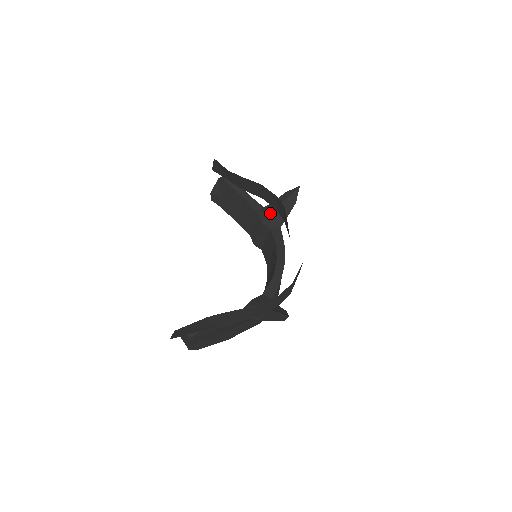
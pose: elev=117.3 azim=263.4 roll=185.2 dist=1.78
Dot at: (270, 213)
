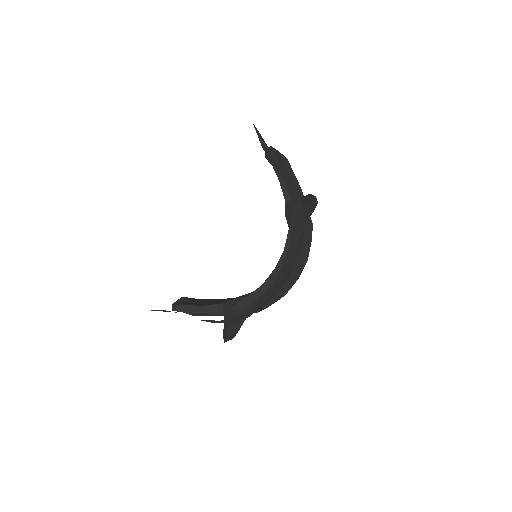
Dot at: (291, 211)
